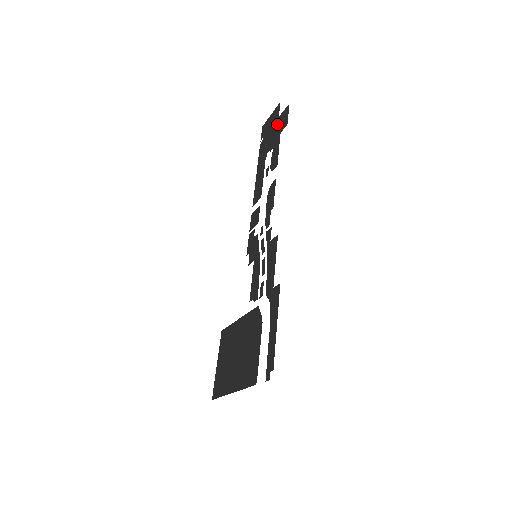
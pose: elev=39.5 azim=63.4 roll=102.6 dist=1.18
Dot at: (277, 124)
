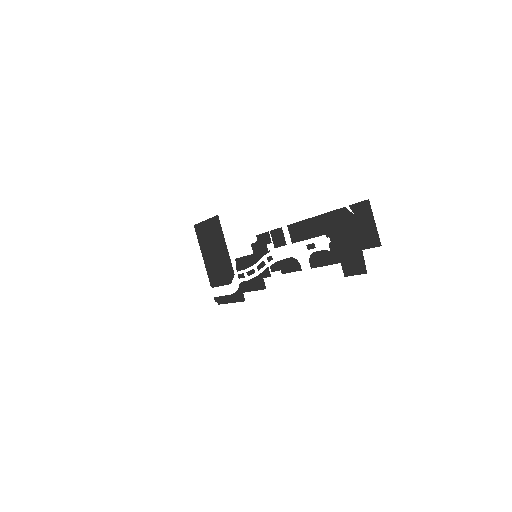
Dot at: (354, 250)
